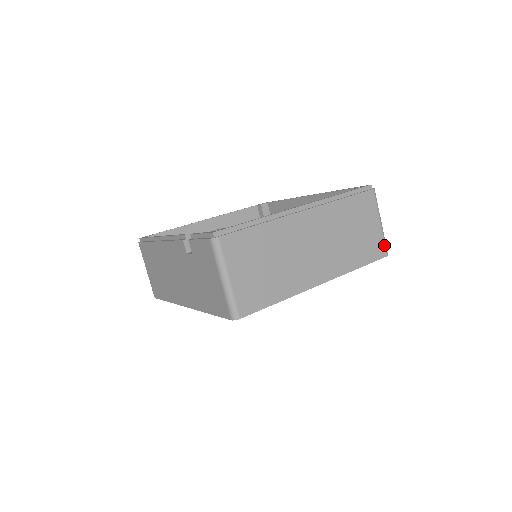
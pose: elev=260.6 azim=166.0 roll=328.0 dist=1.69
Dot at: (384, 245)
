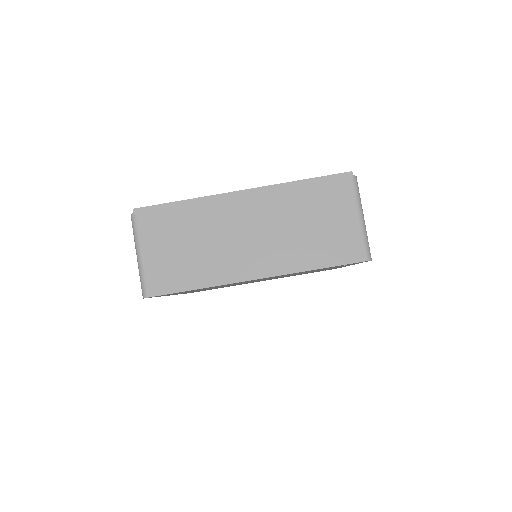
Dot at: (363, 246)
